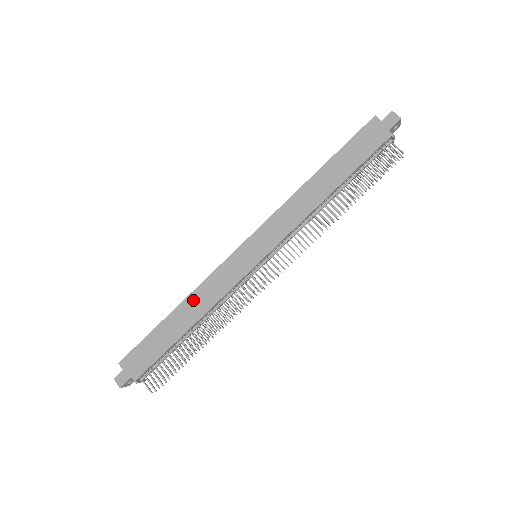
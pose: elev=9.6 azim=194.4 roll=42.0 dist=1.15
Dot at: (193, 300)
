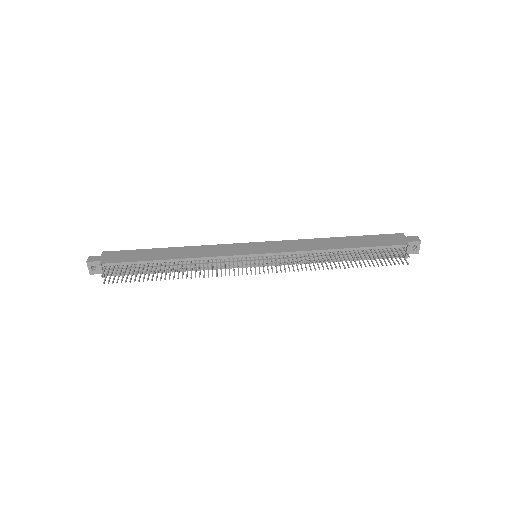
Dot at: (190, 249)
